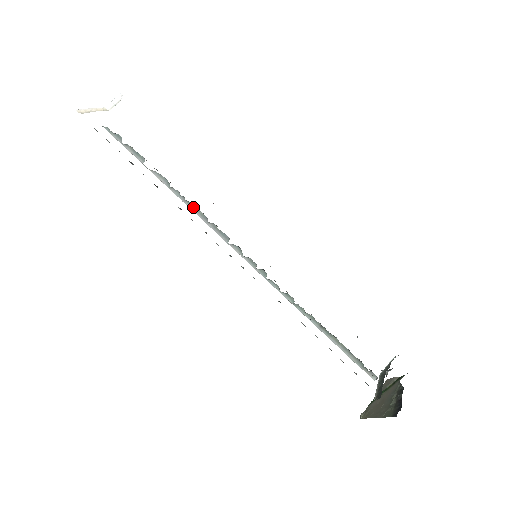
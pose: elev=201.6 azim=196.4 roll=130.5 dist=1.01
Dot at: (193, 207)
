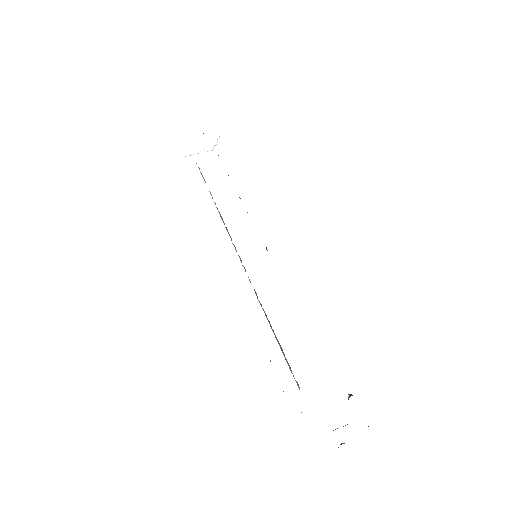
Dot at: occluded
